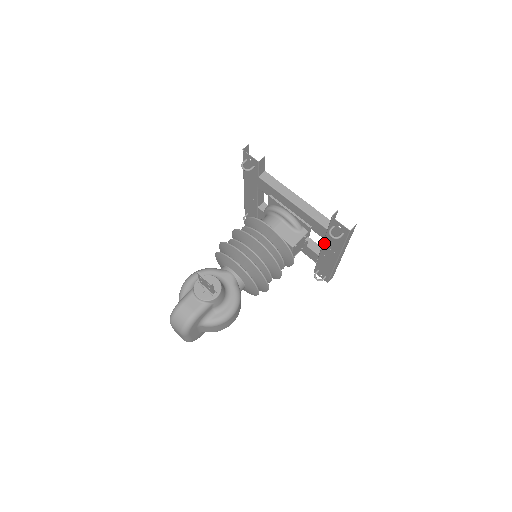
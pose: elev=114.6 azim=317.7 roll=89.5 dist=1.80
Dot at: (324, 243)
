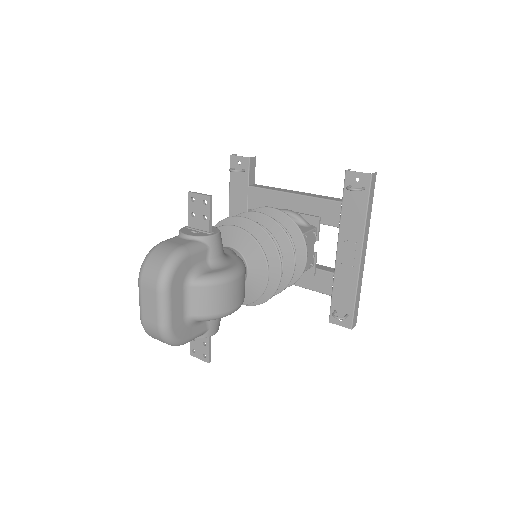
Dot at: (339, 236)
